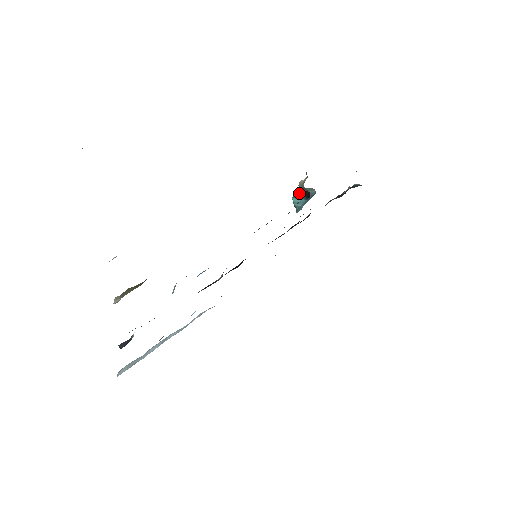
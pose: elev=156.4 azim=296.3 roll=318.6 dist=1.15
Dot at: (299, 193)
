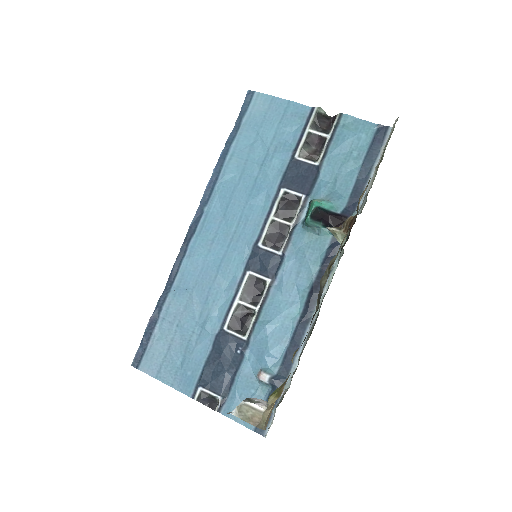
Dot at: (317, 217)
